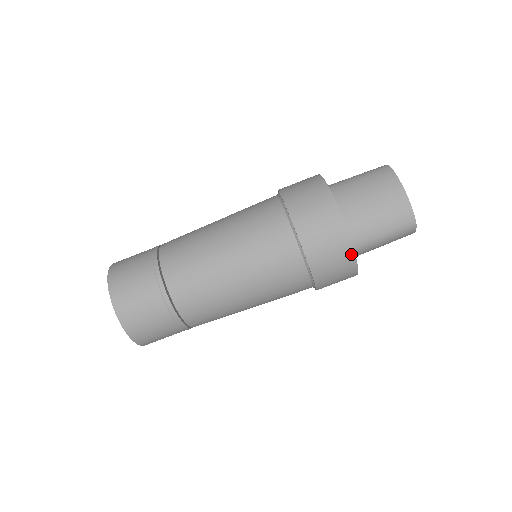
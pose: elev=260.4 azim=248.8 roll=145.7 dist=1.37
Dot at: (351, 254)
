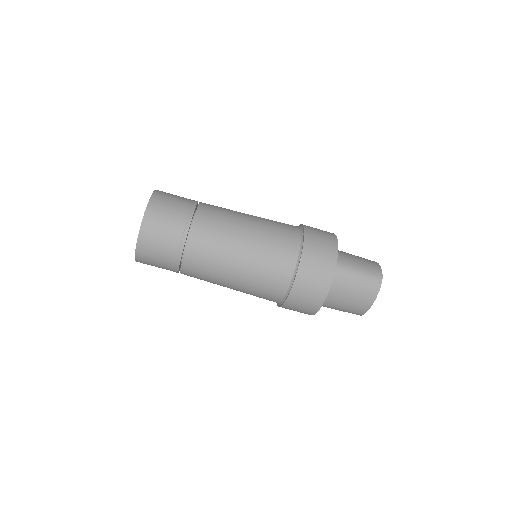
Dot at: occluded
